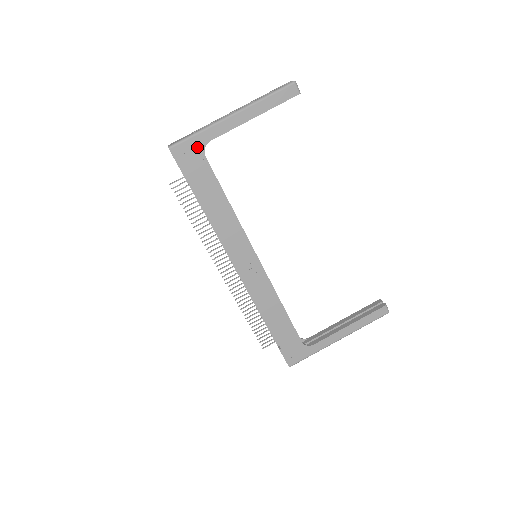
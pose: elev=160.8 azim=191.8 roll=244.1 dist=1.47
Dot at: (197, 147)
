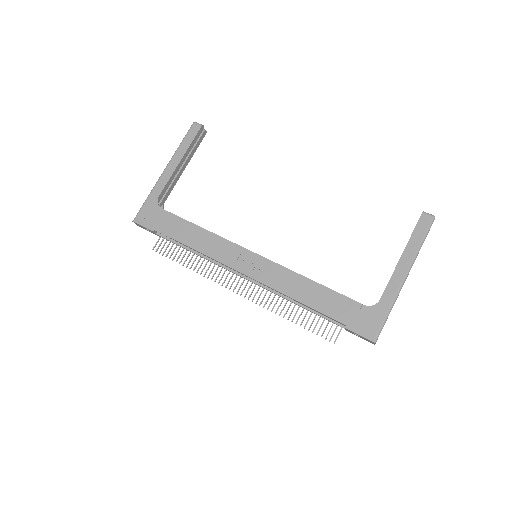
Dot at: (152, 207)
